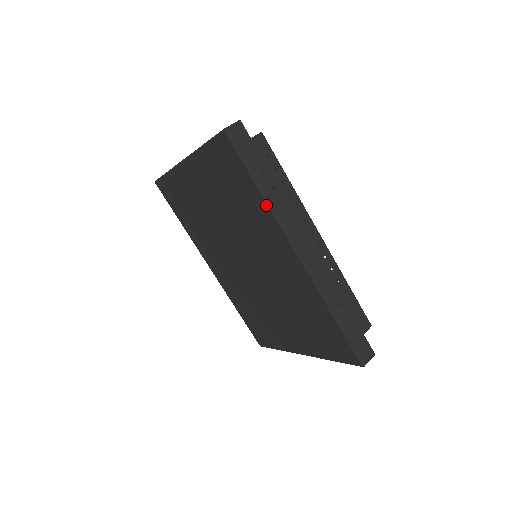
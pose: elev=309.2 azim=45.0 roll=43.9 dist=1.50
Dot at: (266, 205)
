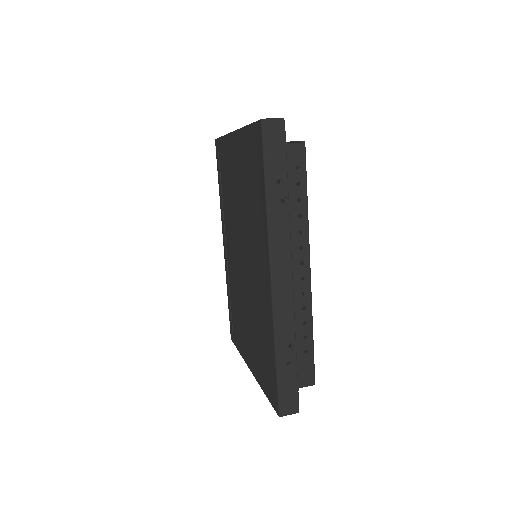
Dot at: (265, 212)
